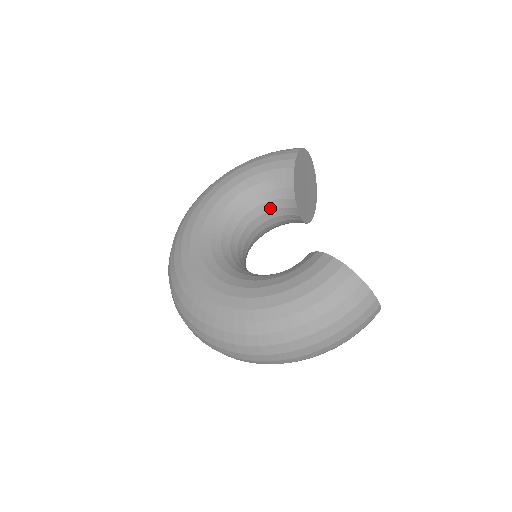
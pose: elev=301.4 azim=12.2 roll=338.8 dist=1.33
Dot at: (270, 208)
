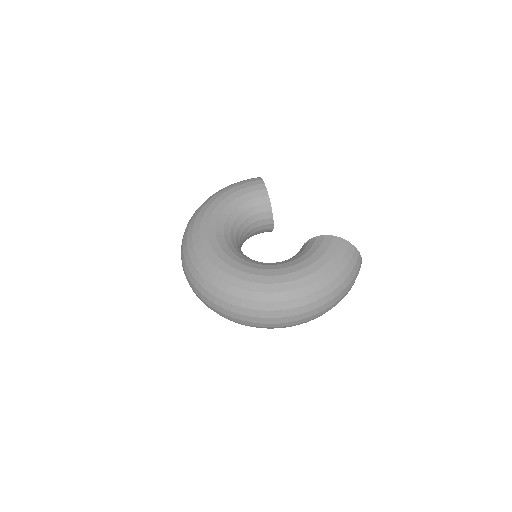
Dot at: (252, 221)
